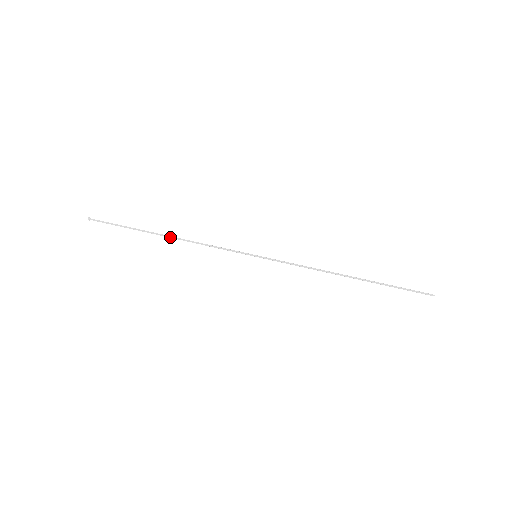
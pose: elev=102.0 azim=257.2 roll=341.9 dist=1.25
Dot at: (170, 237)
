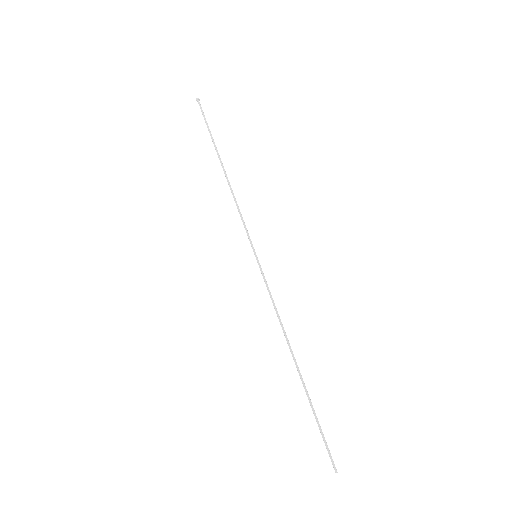
Dot at: (225, 171)
